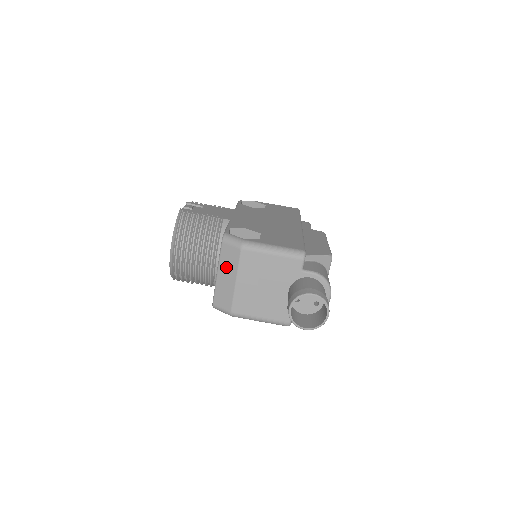
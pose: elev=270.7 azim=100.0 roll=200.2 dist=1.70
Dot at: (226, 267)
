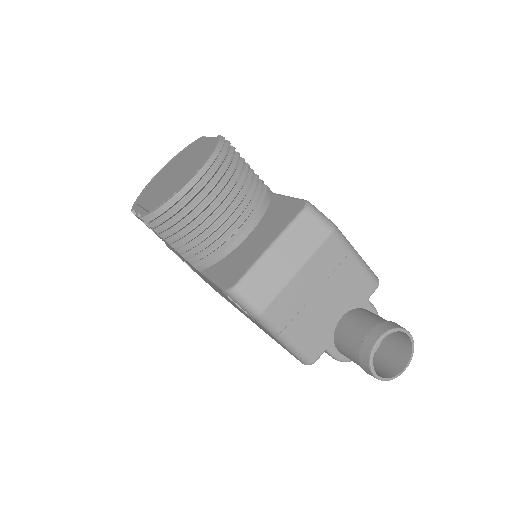
Dot at: (293, 244)
